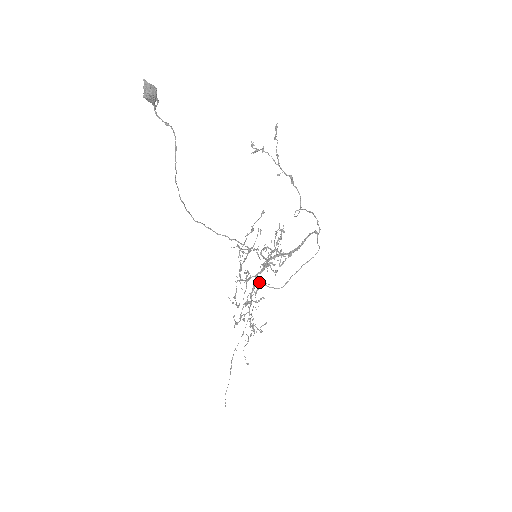
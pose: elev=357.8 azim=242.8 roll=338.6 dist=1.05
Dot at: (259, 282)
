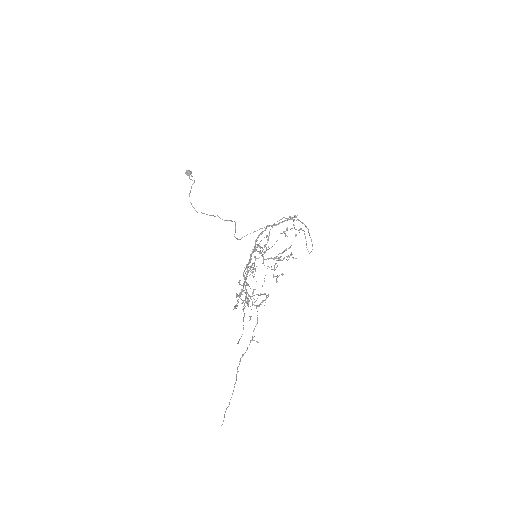
Dot at: (253, 267)
